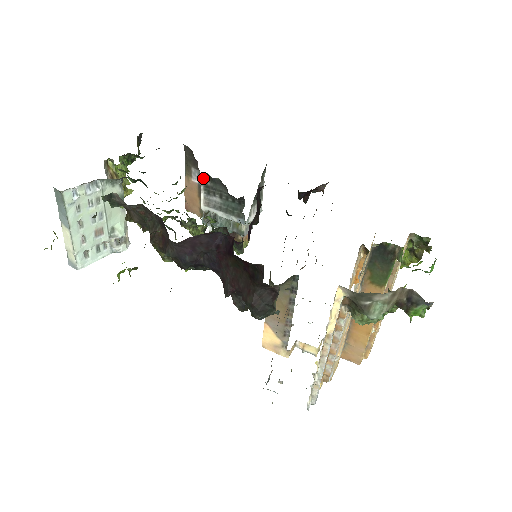
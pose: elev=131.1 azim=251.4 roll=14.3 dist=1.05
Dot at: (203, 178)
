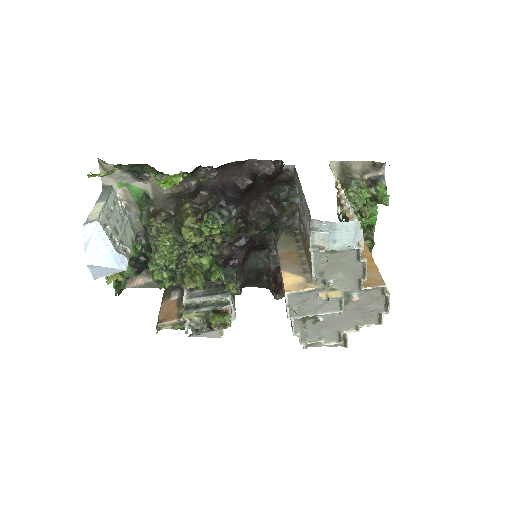
Dot at: occluded
